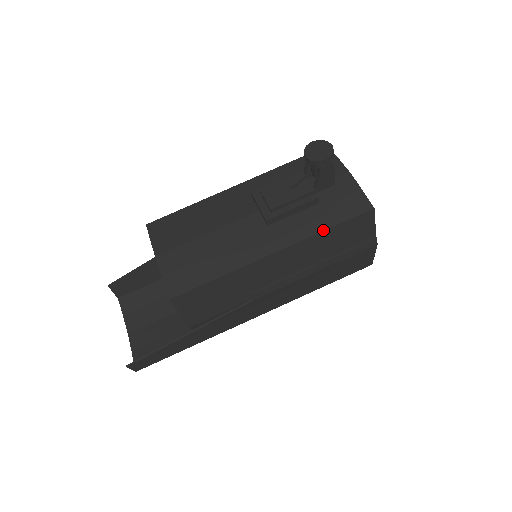
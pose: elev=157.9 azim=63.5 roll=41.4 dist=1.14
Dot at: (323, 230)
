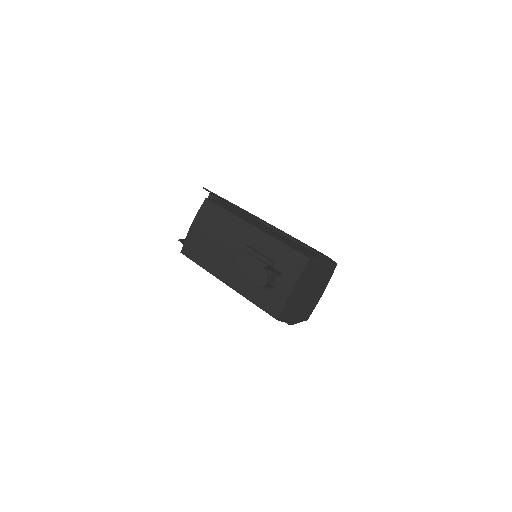
Dot at: (250, 301)
